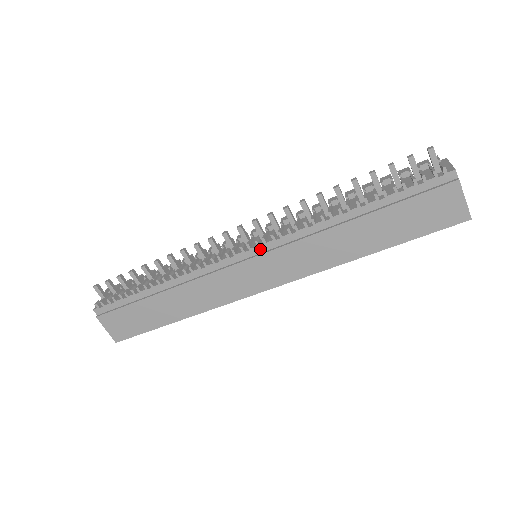
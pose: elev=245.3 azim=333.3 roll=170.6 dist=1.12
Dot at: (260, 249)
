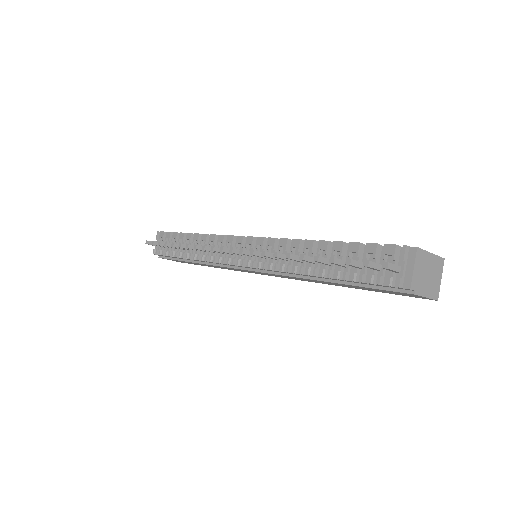
Dot at: (253, 268)
